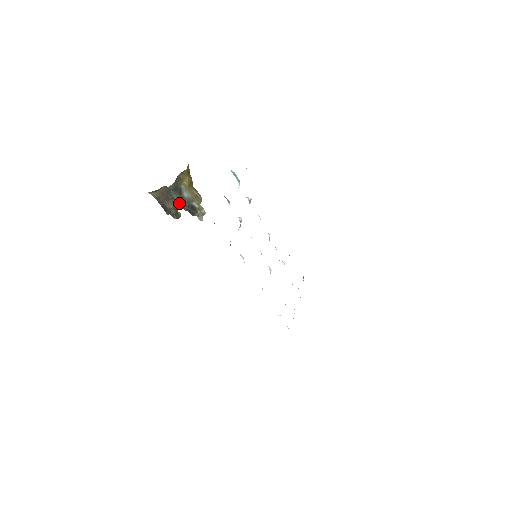
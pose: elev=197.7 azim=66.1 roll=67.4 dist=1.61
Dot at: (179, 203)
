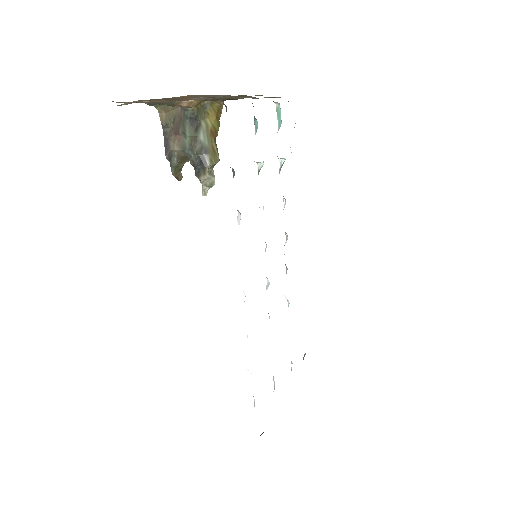
Dot at: (188, 146)
